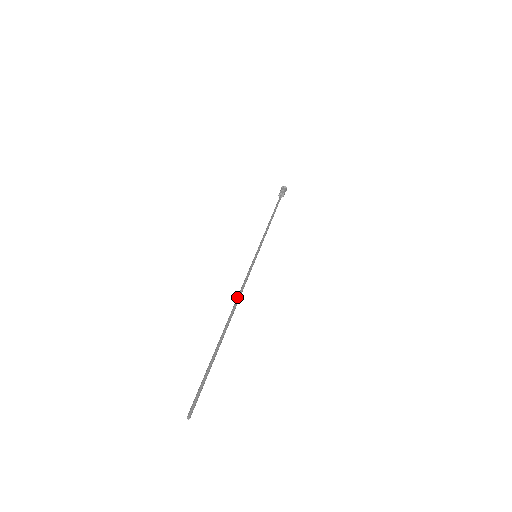
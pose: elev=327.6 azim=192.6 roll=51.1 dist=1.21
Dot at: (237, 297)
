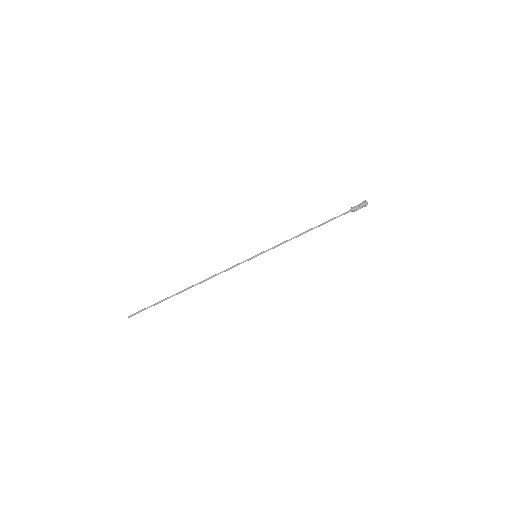
Dot at: (210, 278)
